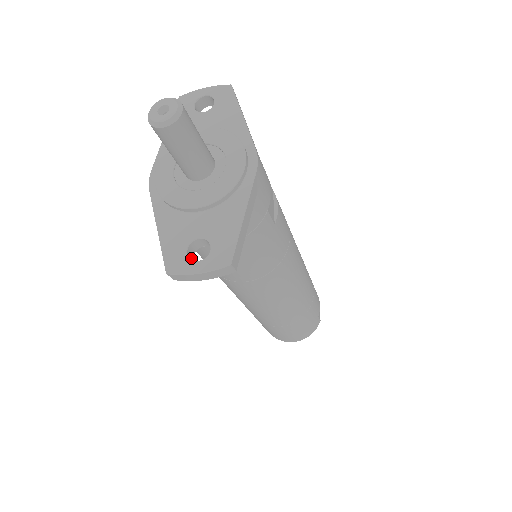
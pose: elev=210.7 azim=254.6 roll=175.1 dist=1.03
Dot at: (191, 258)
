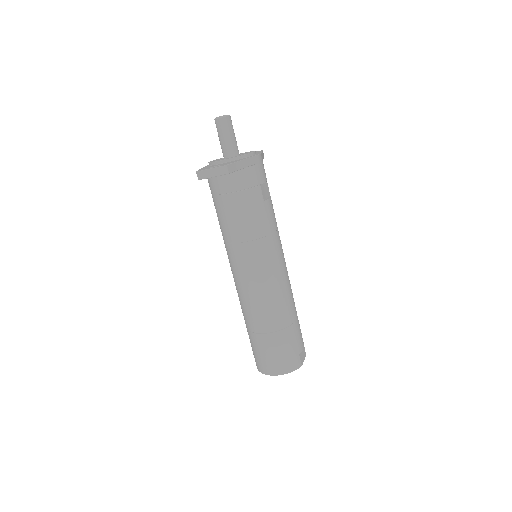
Dot at: occluded
